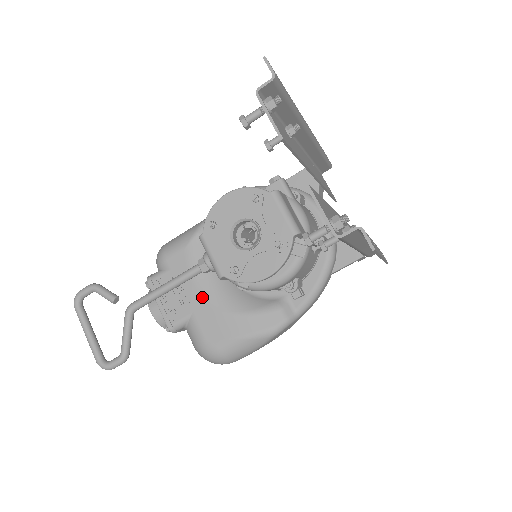
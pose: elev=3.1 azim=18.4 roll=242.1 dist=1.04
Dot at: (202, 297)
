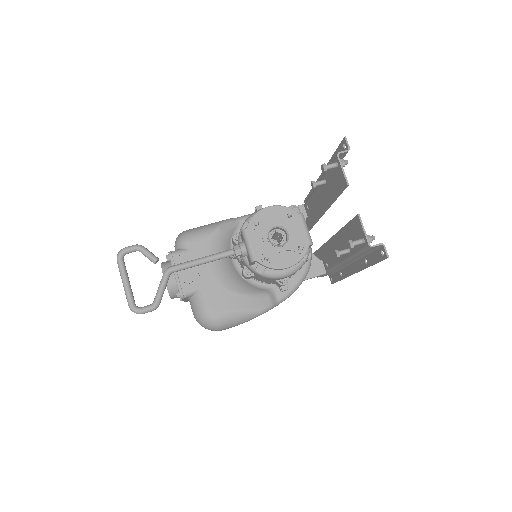
Dot at: (214, 276)
